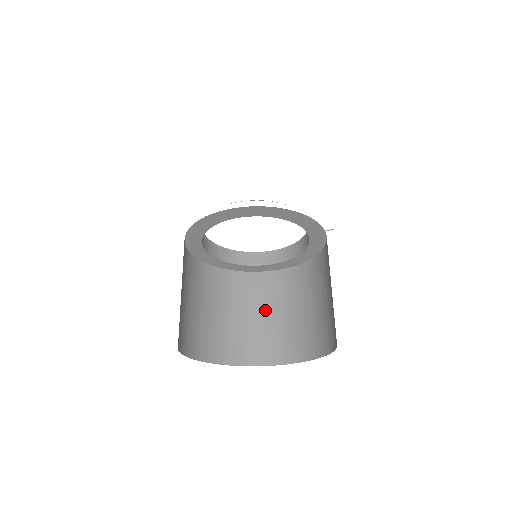
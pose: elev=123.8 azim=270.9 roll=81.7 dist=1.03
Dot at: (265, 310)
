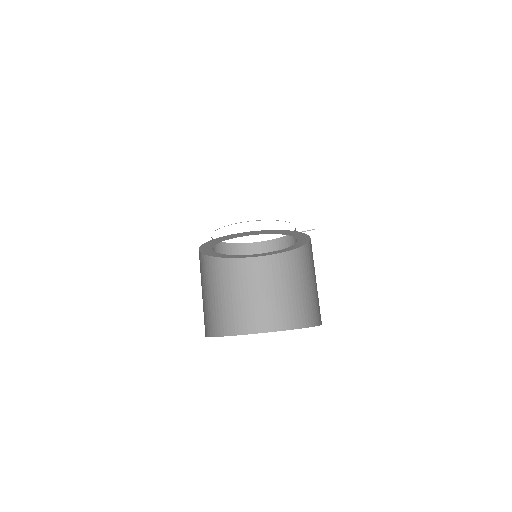
Dot at: (259, 289)
